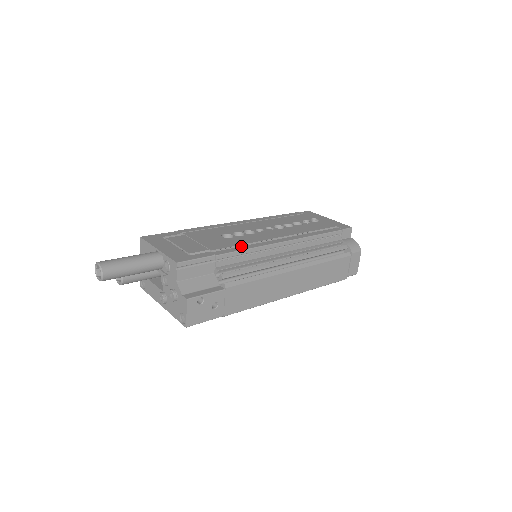
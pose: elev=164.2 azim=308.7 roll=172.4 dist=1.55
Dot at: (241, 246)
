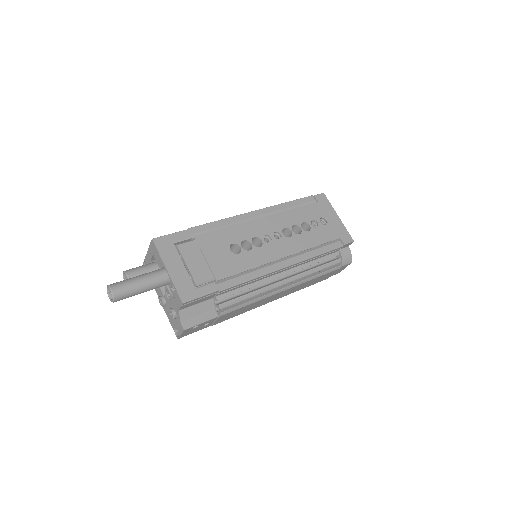
Dot at: (244, 274)
